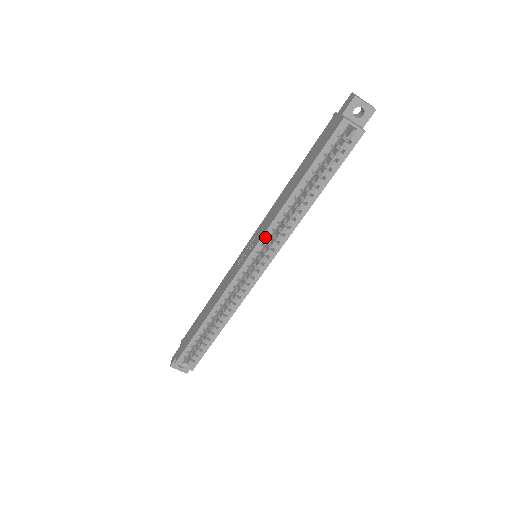
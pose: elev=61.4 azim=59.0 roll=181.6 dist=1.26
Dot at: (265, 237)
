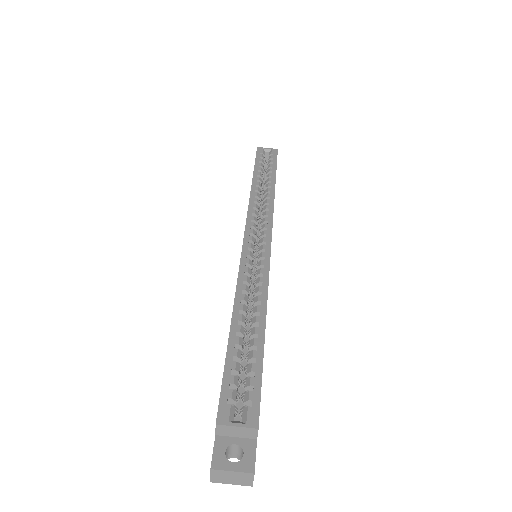
Dot at: (250, 215)
